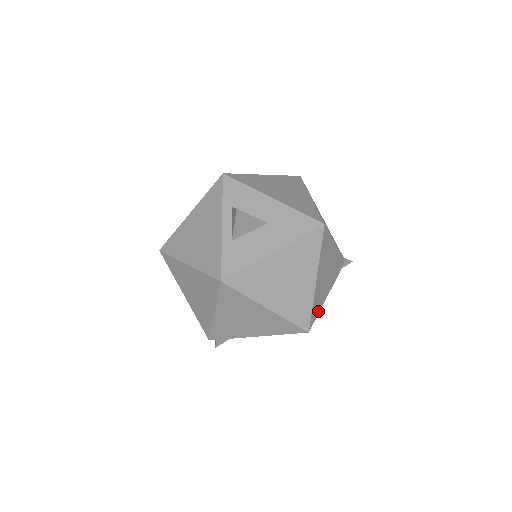
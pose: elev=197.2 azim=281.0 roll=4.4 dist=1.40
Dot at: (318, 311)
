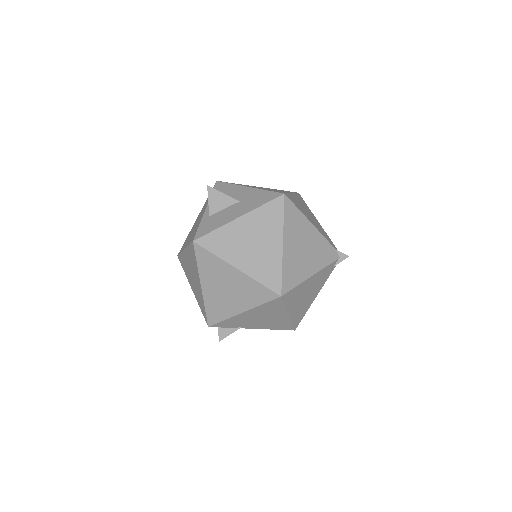
Dot at: (296, 283)
